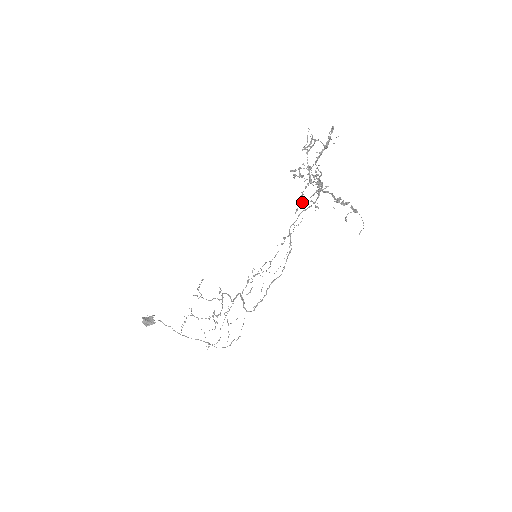
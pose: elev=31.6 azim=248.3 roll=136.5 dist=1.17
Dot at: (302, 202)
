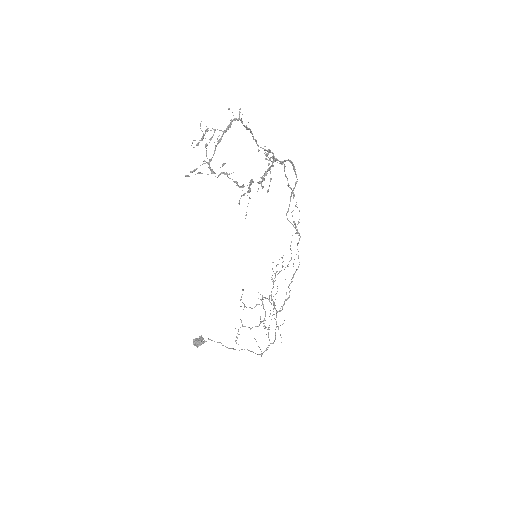
Dot at: occluded
